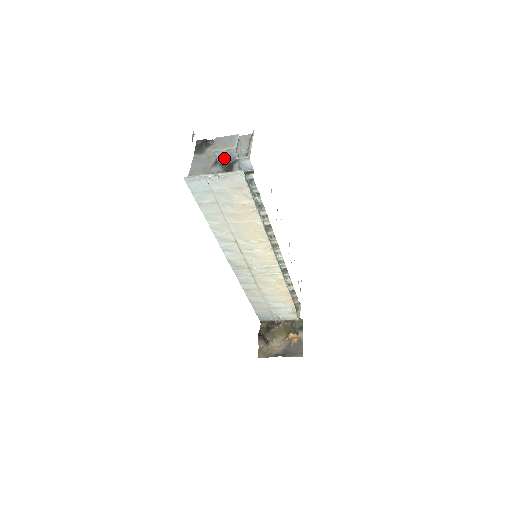
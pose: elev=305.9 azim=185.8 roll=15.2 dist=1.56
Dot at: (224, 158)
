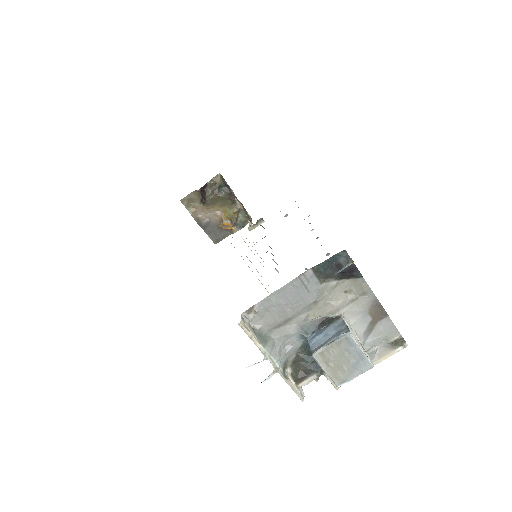
Dot at: occluded
